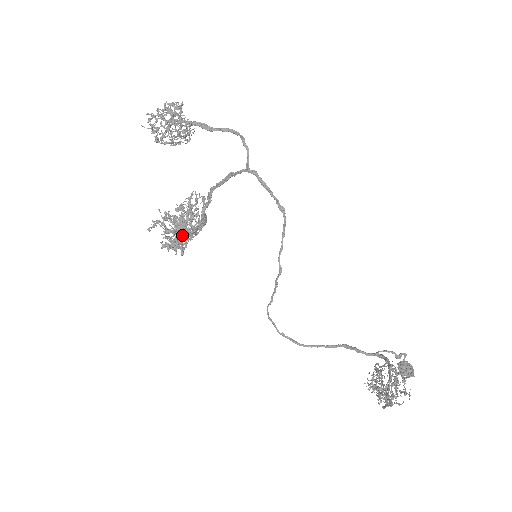
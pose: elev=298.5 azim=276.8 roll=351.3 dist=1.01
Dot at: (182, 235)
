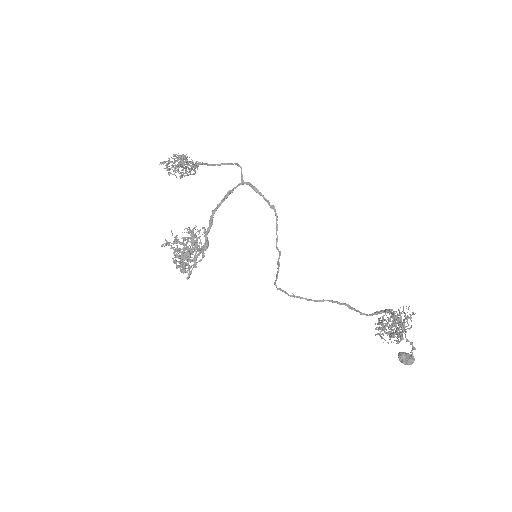
Dot at: (190, 252)
